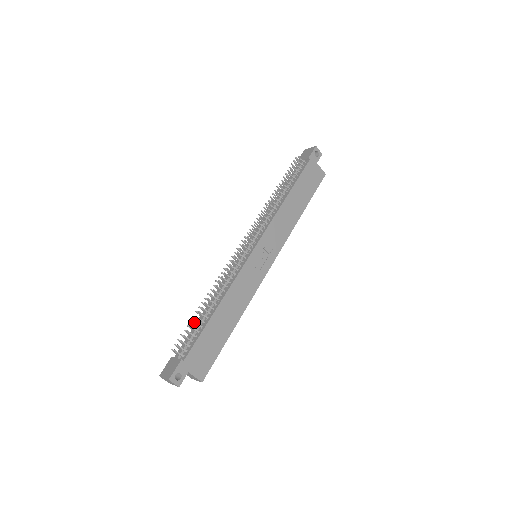
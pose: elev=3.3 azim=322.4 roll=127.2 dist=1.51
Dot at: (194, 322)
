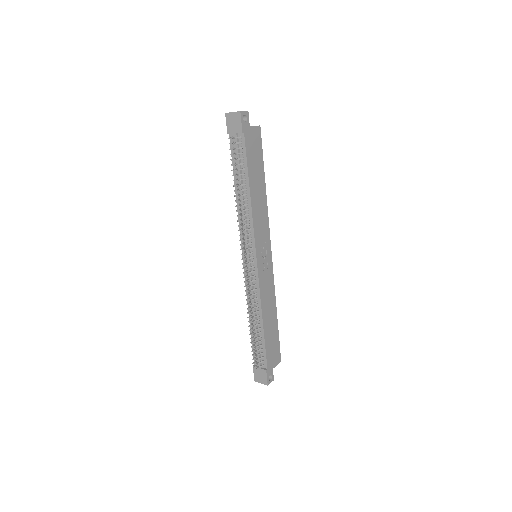
Dot at: (255, 343)
